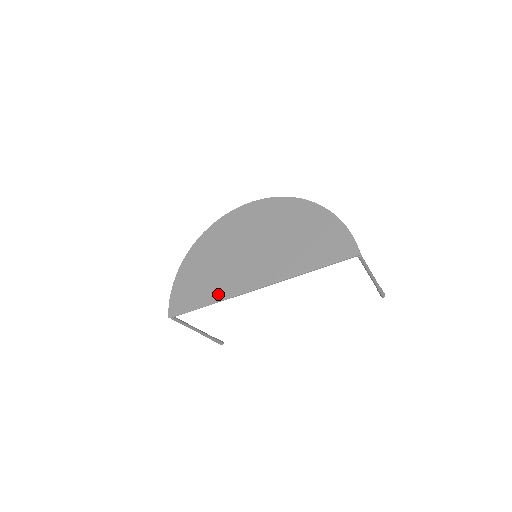
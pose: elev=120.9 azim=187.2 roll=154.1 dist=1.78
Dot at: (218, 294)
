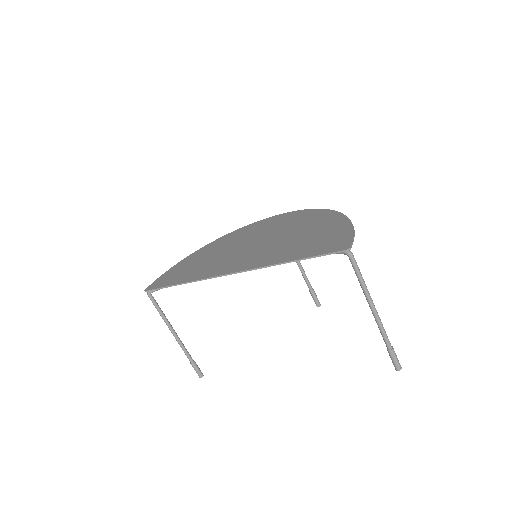
Dot at: (196, 276)
